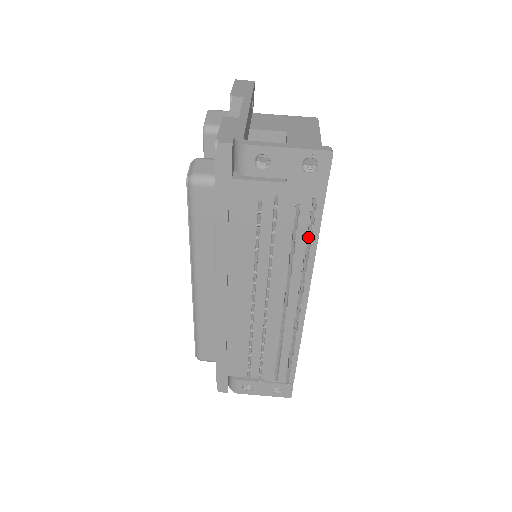
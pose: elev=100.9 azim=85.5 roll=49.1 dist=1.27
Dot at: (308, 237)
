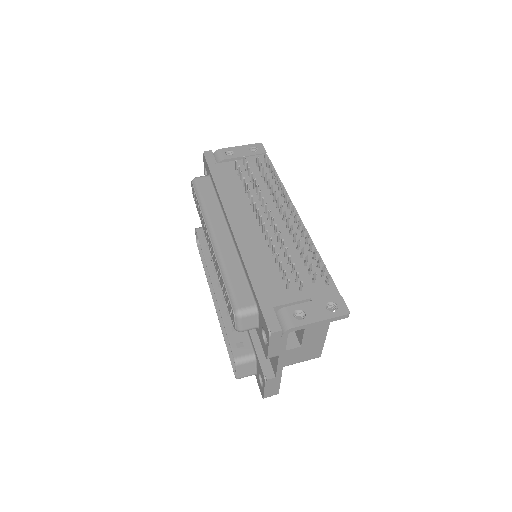
Dot at: (272, 177)
